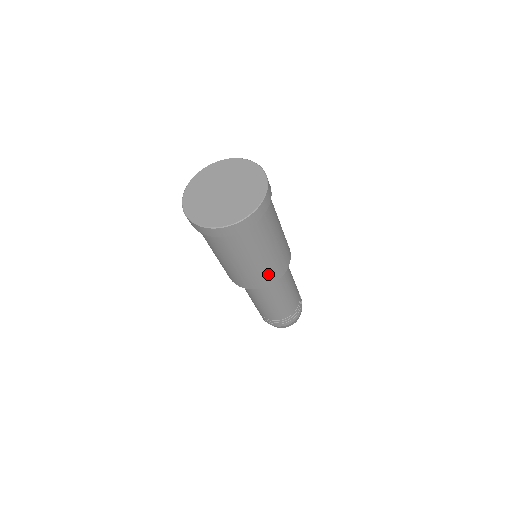
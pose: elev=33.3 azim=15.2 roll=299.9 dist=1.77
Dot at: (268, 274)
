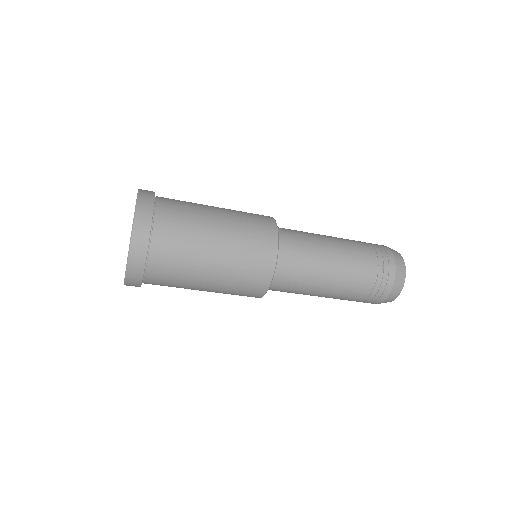
Dot at: (241, 293)
